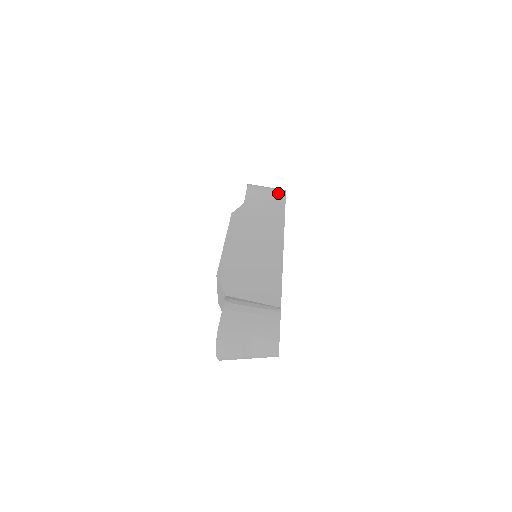
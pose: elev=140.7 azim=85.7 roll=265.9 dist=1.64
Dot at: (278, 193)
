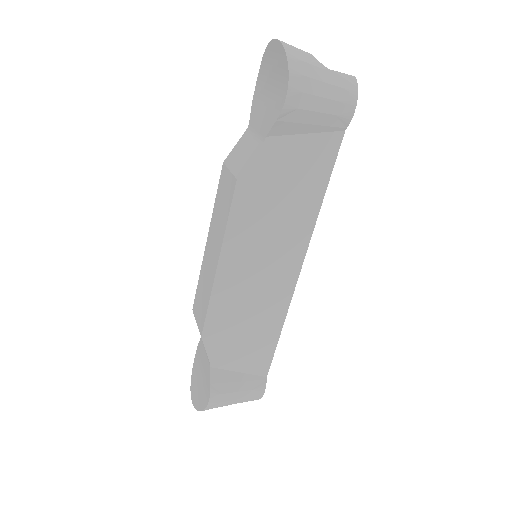
Dot at: occluded
